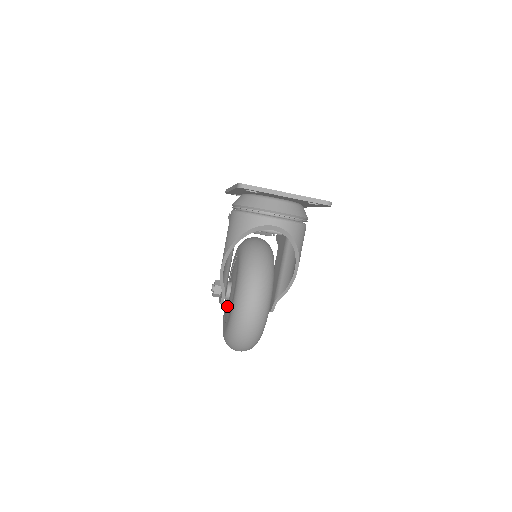
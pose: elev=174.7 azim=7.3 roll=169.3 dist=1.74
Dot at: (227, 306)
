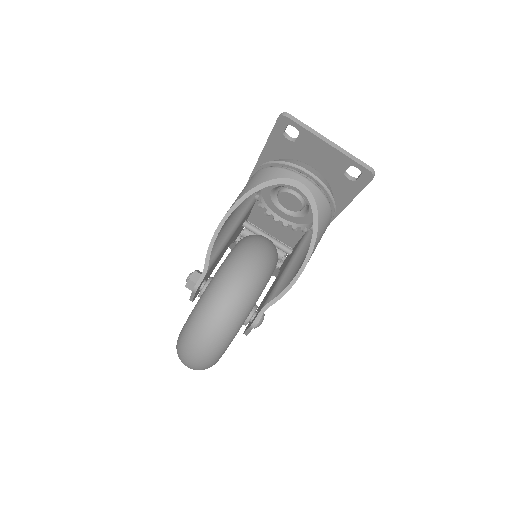
Dot at: occluded
